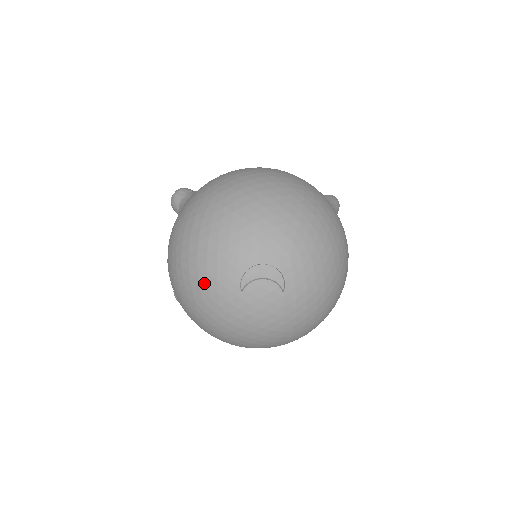
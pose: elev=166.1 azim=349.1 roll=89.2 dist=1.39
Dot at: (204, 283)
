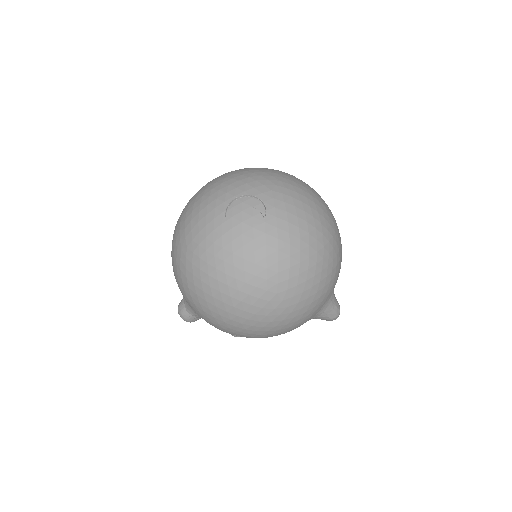
Dot at: (195, 221)
